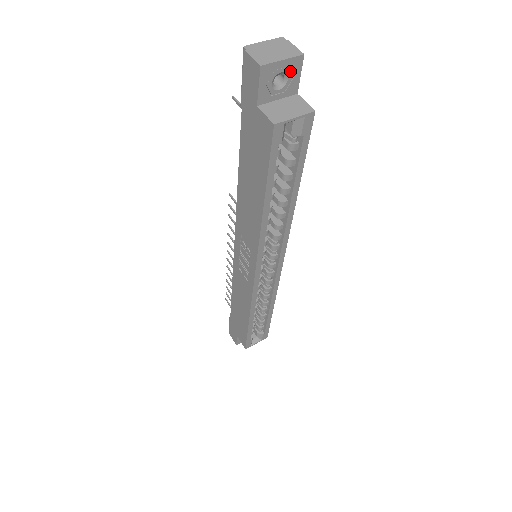
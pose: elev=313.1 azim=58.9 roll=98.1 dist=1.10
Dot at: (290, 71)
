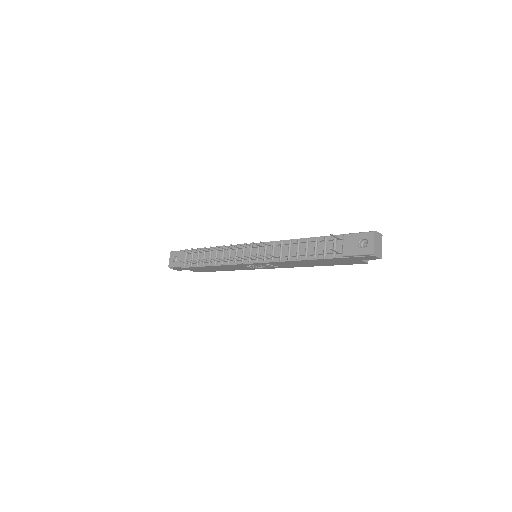
Dot at: occluded
